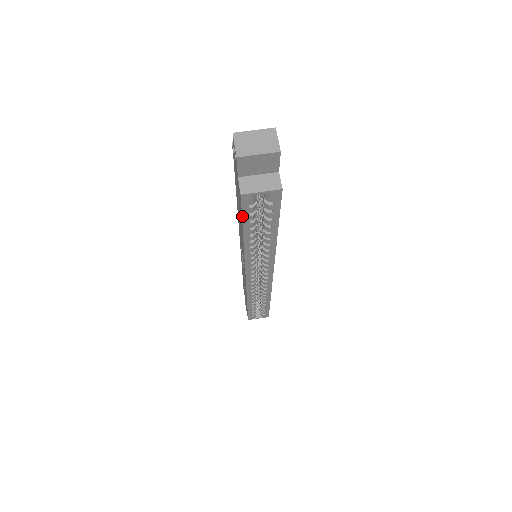
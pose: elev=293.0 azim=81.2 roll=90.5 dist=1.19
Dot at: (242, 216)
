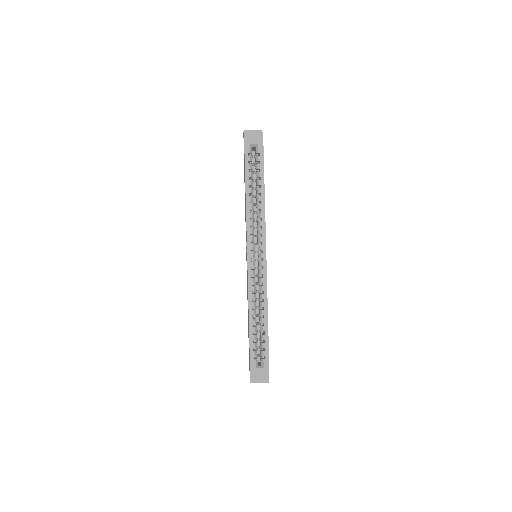
Dot at: (245, 164)
